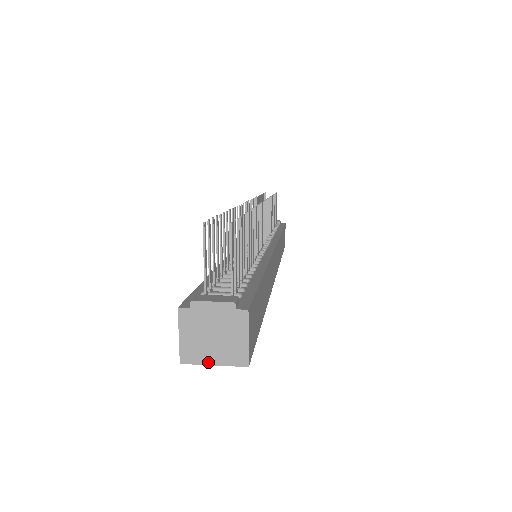
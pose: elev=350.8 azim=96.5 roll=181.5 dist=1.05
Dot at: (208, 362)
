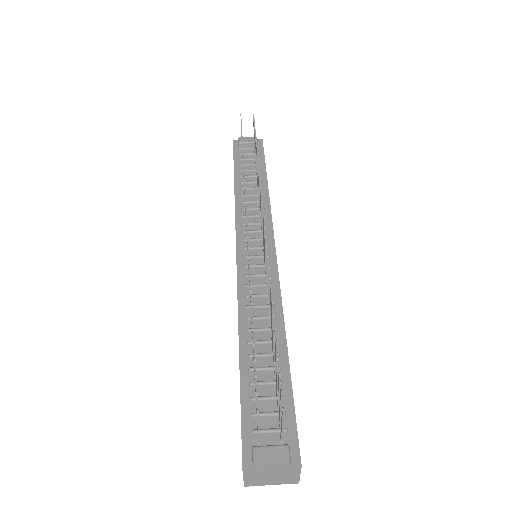
Dot at: (267, 484)
